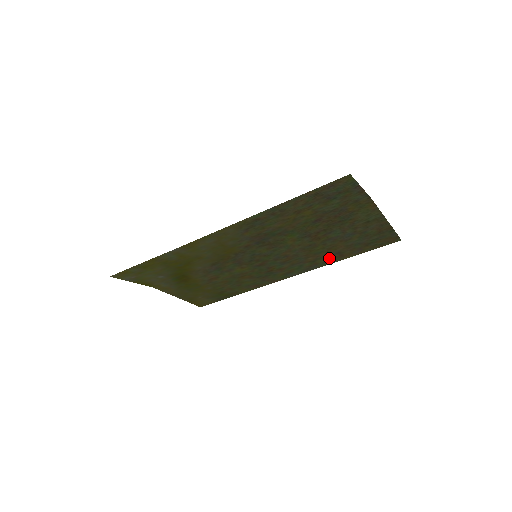
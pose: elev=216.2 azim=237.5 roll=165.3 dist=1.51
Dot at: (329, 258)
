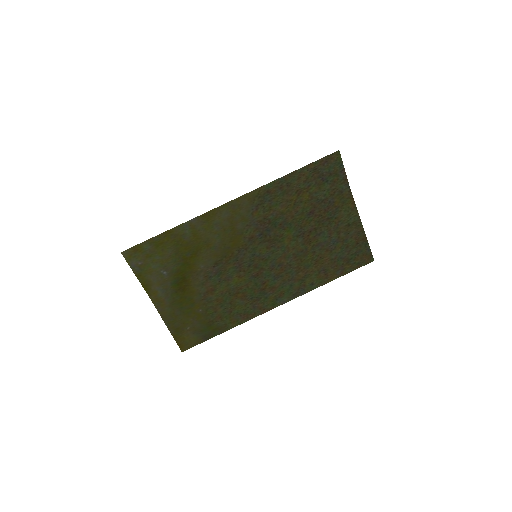
Dot at: (316, 278)
